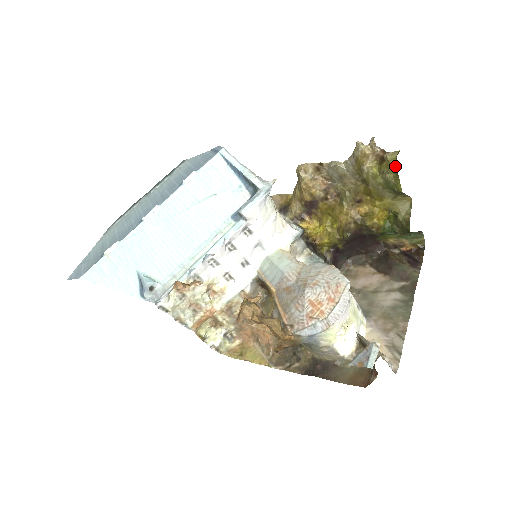
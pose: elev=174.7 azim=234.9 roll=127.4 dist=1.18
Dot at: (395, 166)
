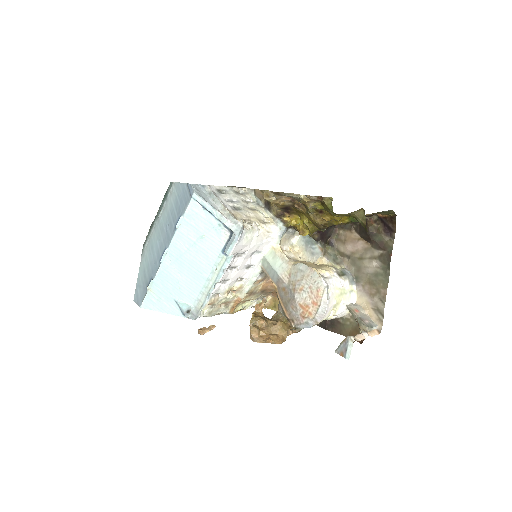
Dot at: (332, 212)
